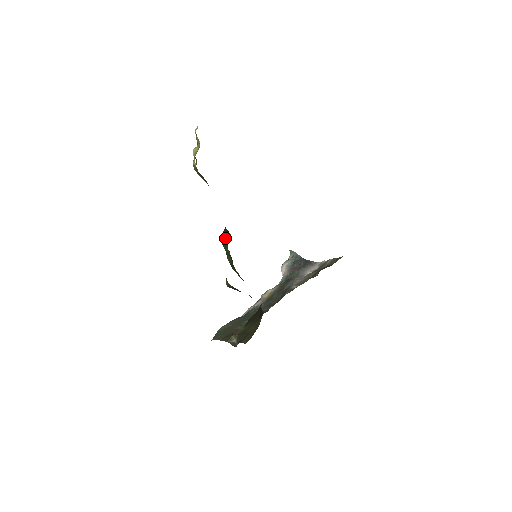
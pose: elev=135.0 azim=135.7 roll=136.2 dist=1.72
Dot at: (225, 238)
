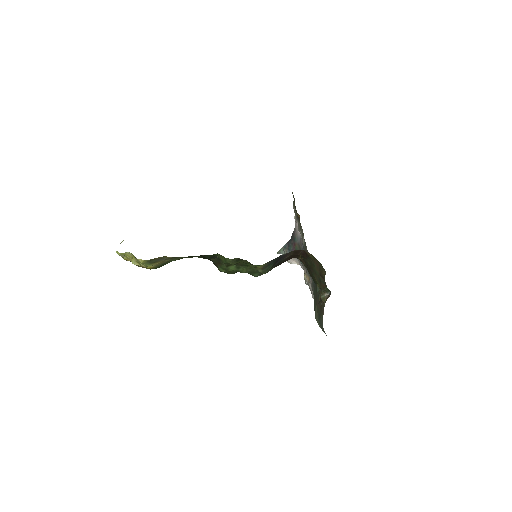
Dot at: (220, 263)
